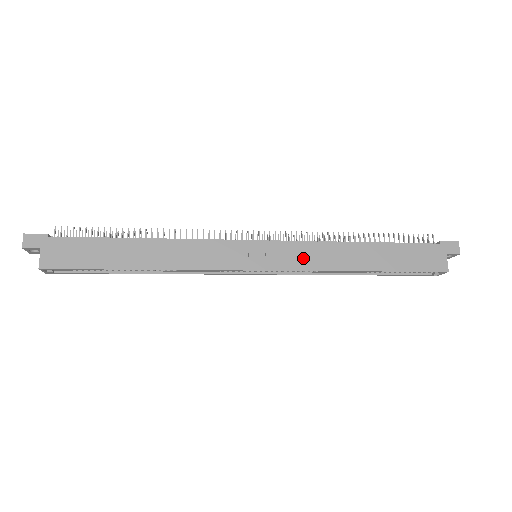
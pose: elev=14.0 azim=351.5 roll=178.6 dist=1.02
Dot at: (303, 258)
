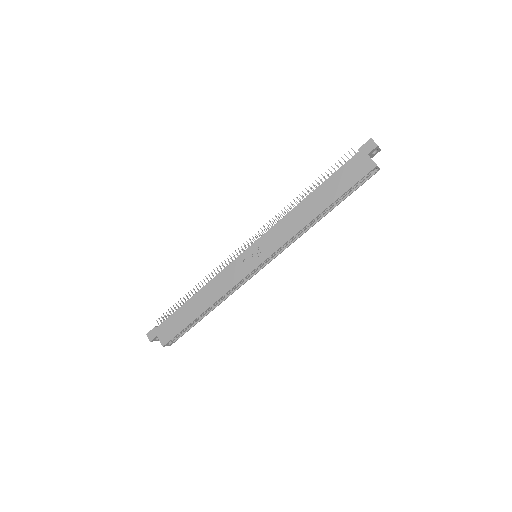
Dot at: (279, 237)
